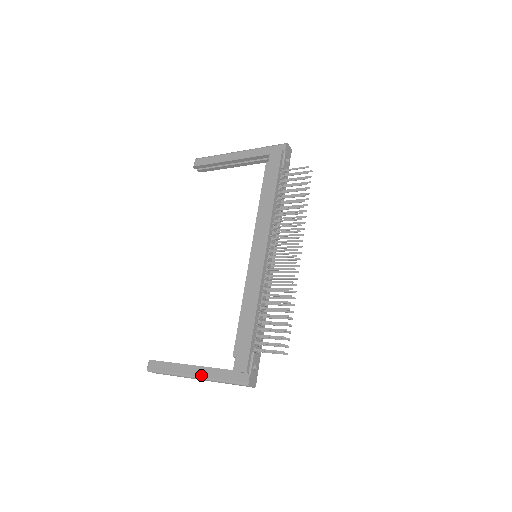
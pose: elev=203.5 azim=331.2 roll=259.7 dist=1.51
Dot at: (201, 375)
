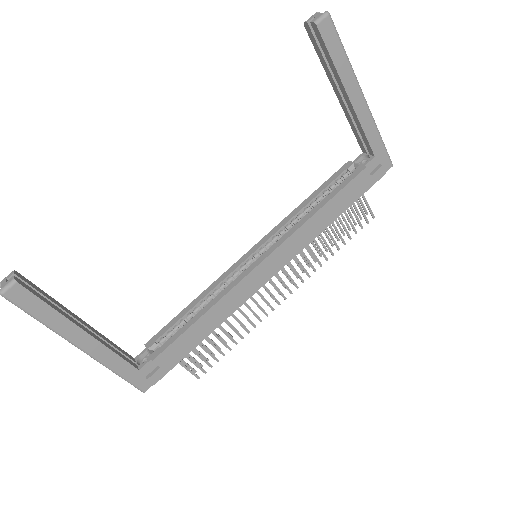
Dot at: (95, 354)
